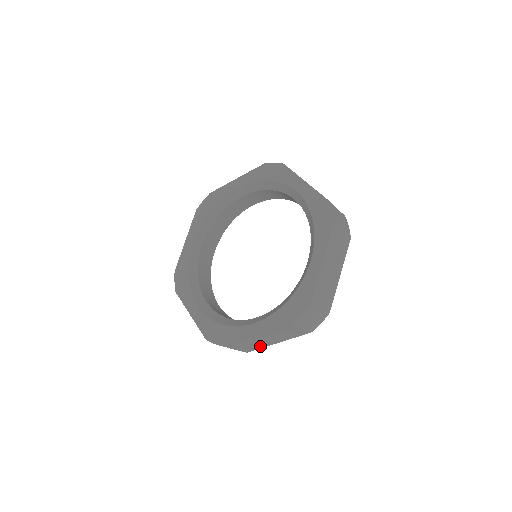
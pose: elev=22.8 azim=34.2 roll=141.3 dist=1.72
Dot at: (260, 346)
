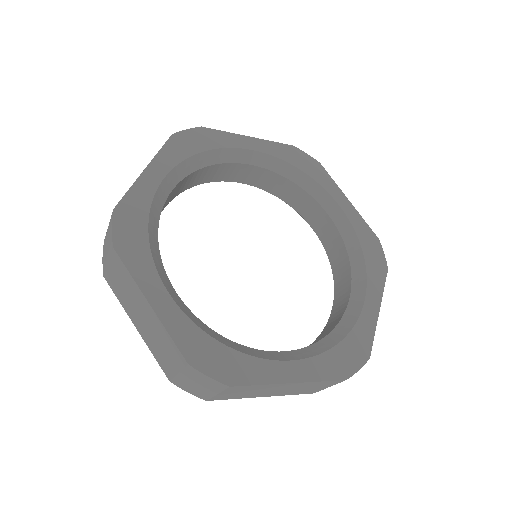
Dot at: (242, 396)
